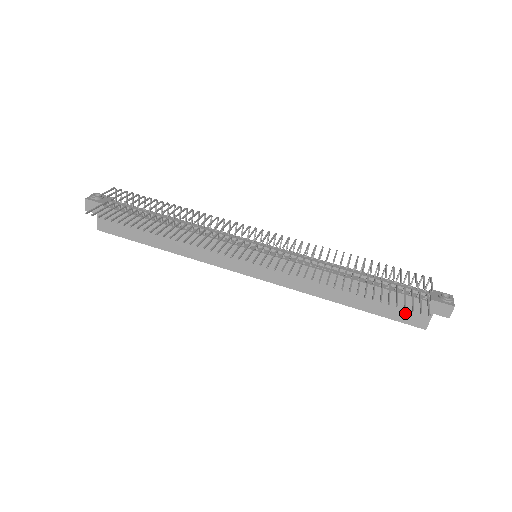
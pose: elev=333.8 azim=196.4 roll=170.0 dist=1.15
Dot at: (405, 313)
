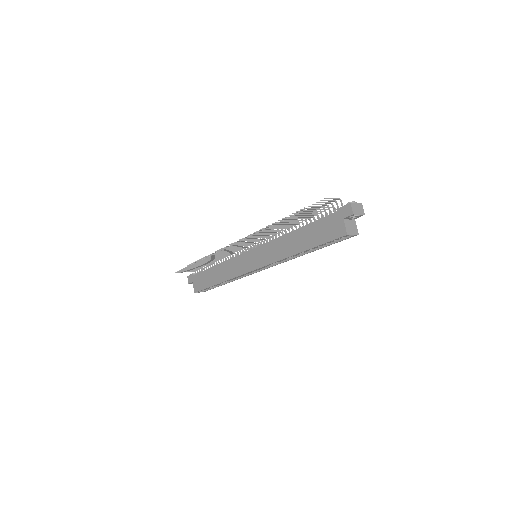
Dot at: (330, 231)
